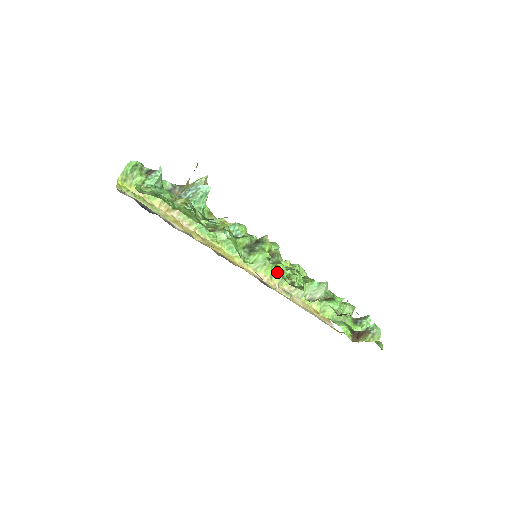
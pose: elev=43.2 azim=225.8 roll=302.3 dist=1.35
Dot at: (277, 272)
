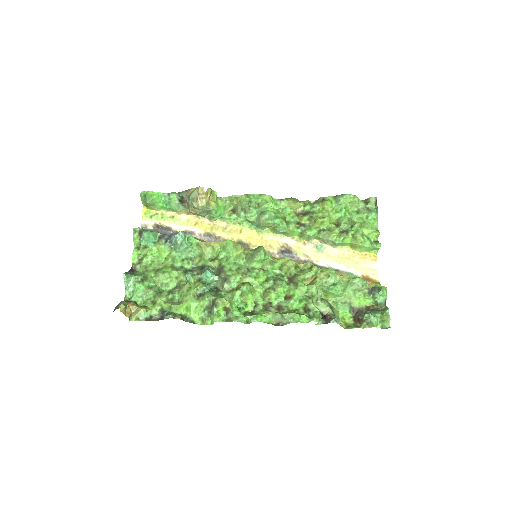
Dot at: (246, 308)
